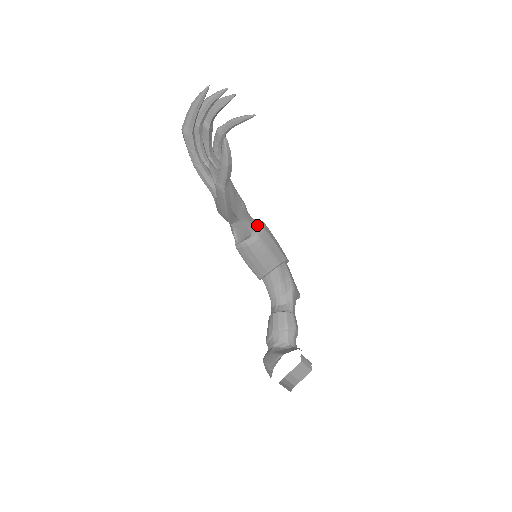
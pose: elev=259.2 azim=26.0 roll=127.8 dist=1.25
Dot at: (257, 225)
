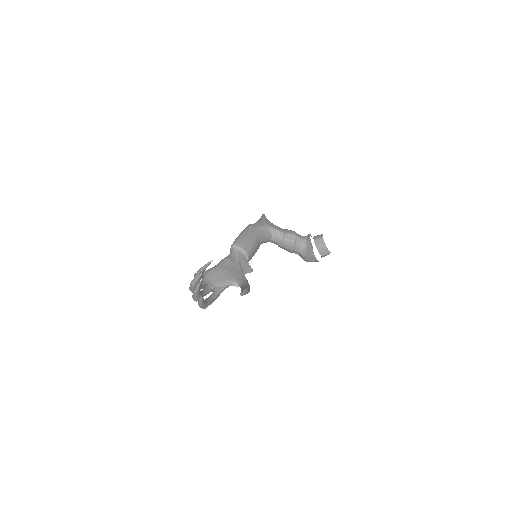
Dot at: (238, 251)
